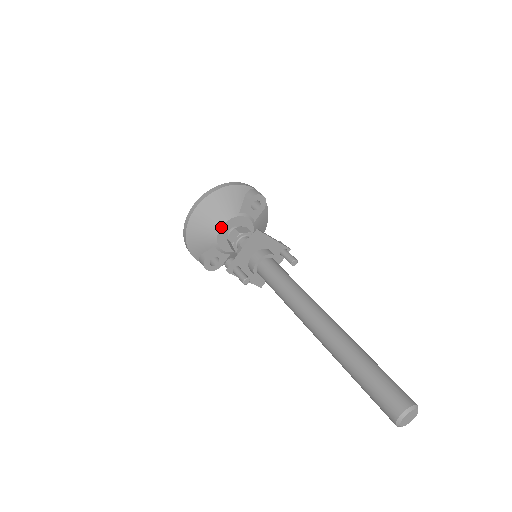
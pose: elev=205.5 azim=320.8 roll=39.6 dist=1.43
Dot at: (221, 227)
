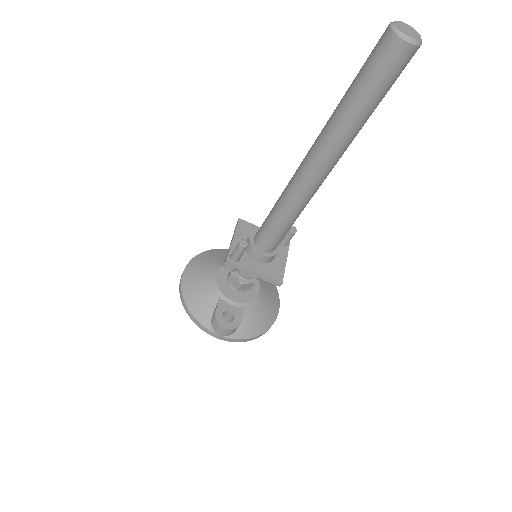
Dot at: (216, 274)
